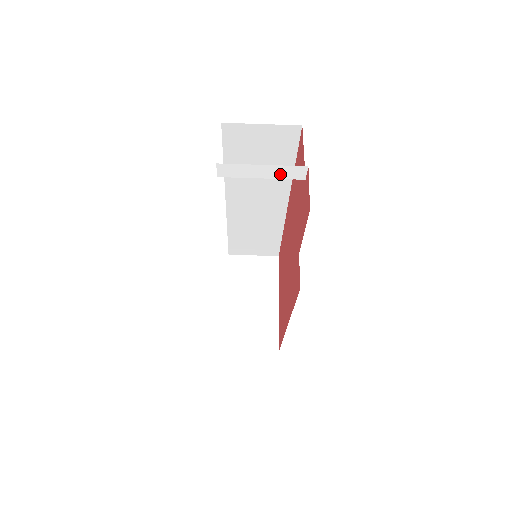
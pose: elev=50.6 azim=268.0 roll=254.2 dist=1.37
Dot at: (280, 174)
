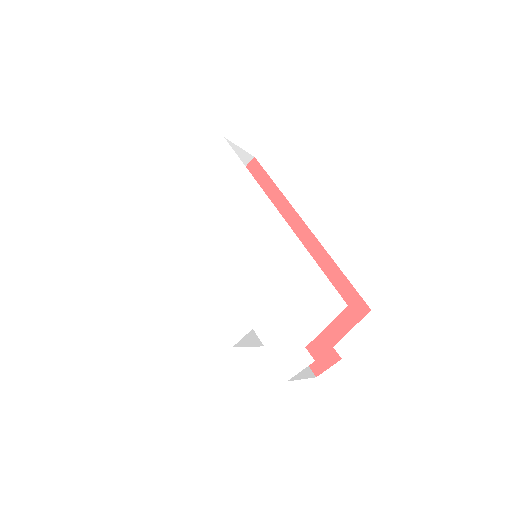
Dot at: occluded
